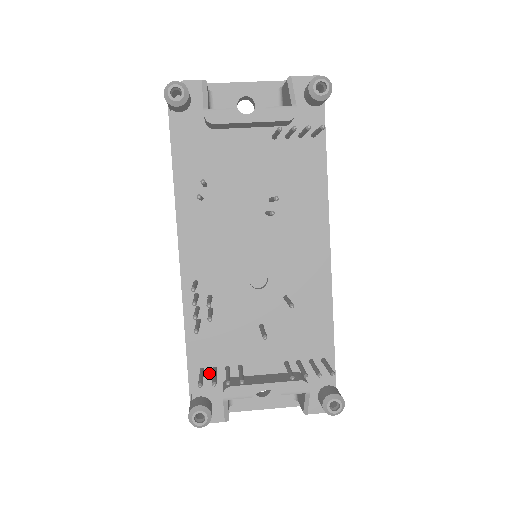
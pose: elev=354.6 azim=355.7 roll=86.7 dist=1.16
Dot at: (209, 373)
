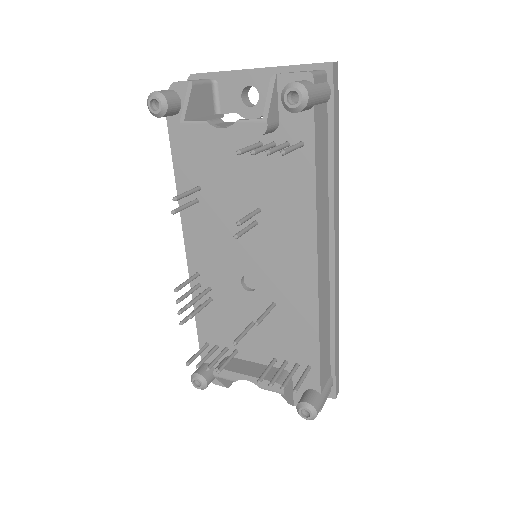
Dot at: occluded
